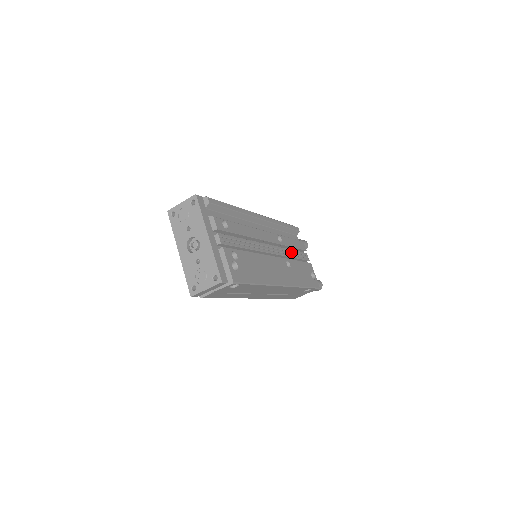
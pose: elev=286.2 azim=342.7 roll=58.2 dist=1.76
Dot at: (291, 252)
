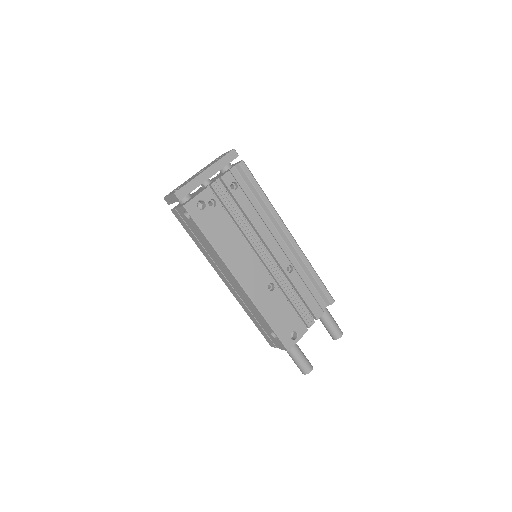
Dot at: (291, 292)
